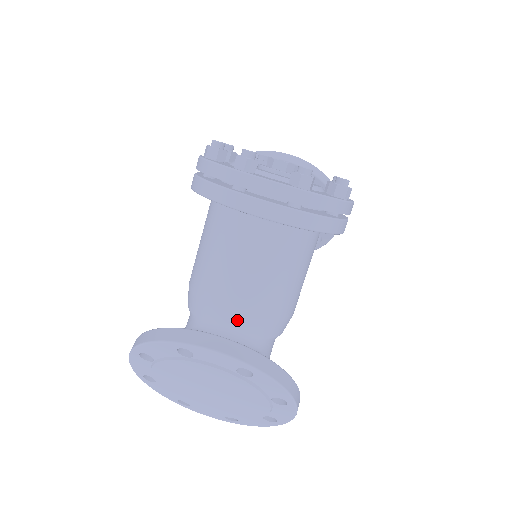
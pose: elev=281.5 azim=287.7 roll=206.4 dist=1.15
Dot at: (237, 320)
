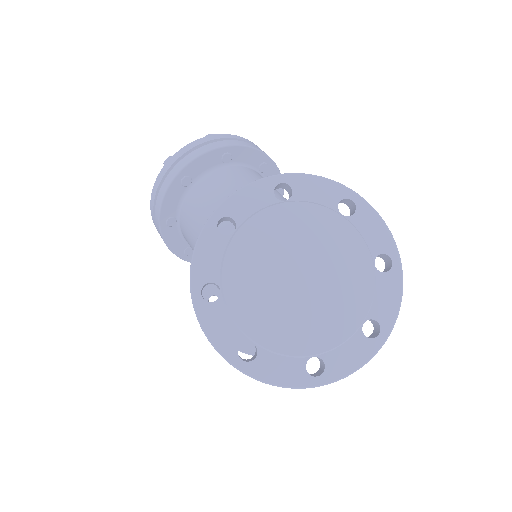
Dot at: occluded
